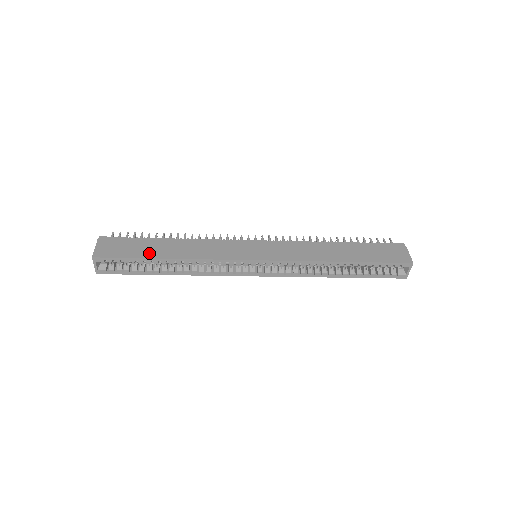
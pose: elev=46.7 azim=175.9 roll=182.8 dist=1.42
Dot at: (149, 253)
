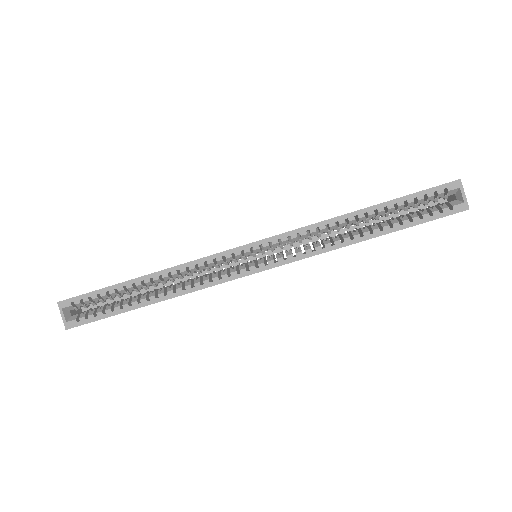
Dot at: occluded
